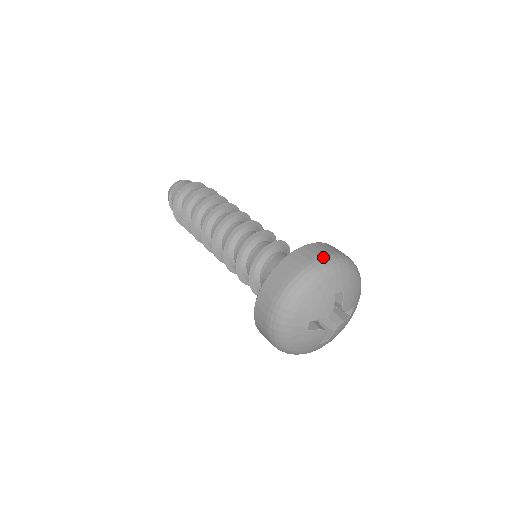
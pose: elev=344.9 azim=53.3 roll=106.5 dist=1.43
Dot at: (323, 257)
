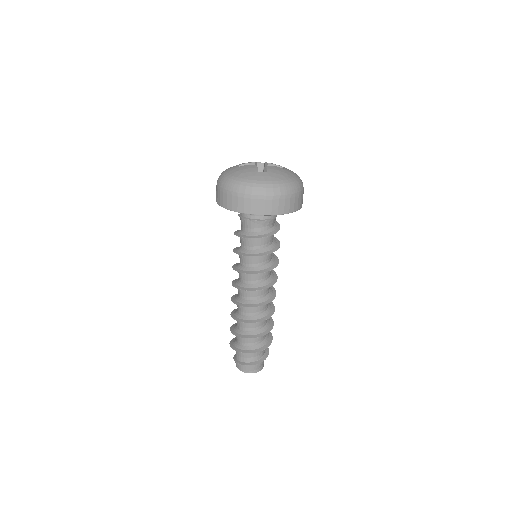
Dot at: occluded
